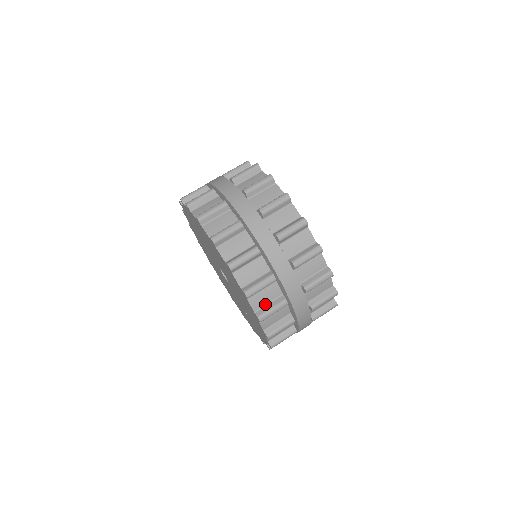
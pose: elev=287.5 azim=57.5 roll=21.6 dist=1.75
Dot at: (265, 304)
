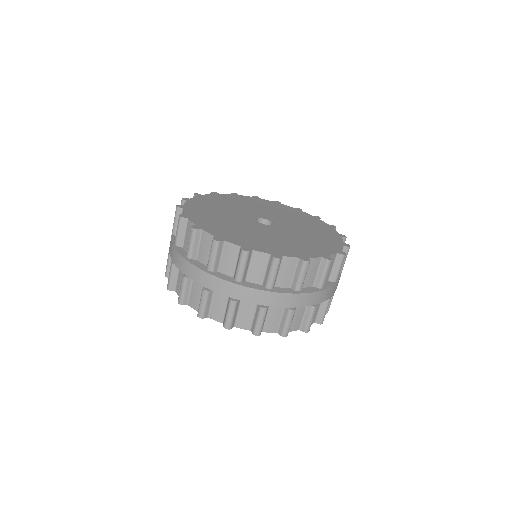
Dot at: occluded
